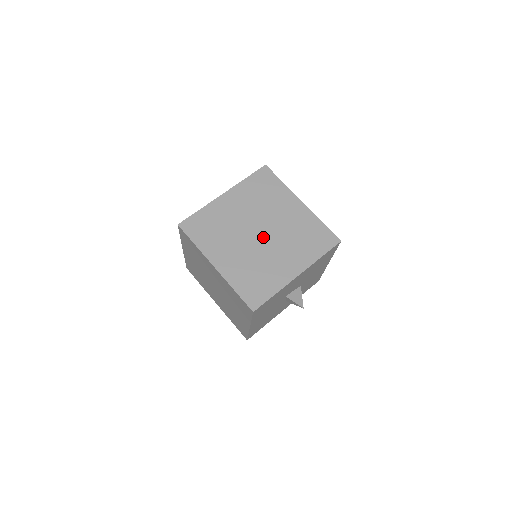
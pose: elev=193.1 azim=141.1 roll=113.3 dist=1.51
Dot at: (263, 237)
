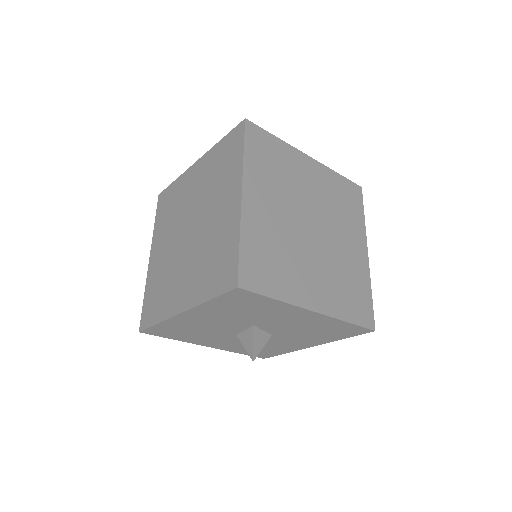
Dot at: (312, 234)
